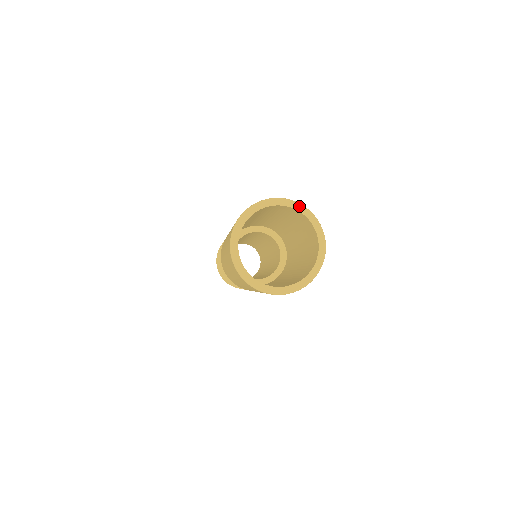
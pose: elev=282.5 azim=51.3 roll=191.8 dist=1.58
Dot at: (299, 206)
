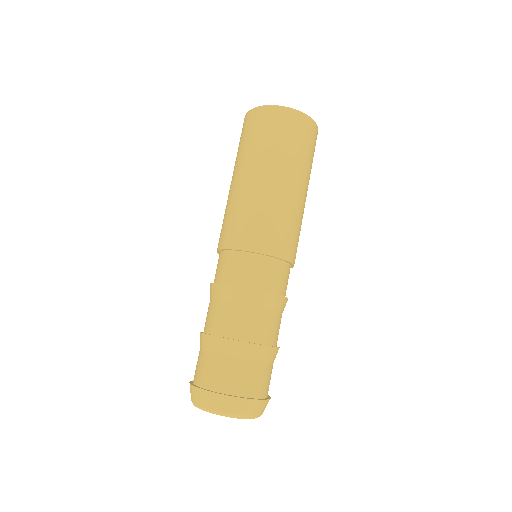
Dot at: occluded
